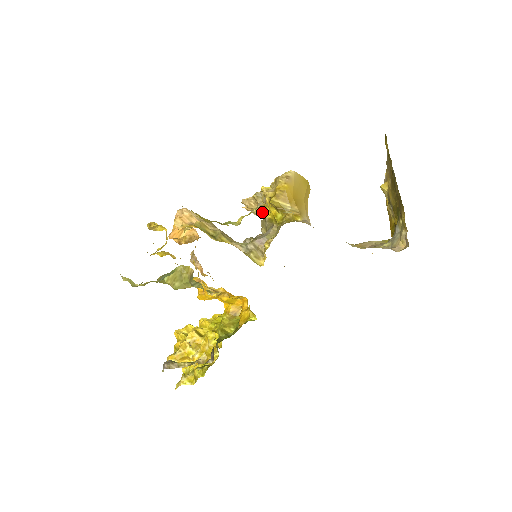
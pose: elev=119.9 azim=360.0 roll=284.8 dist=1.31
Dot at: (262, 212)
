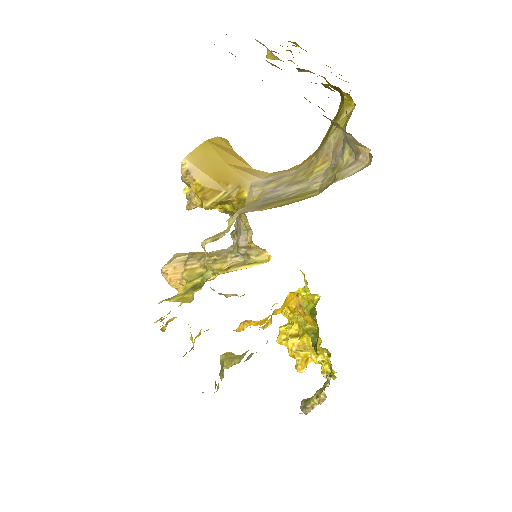
Dot at: occluded
